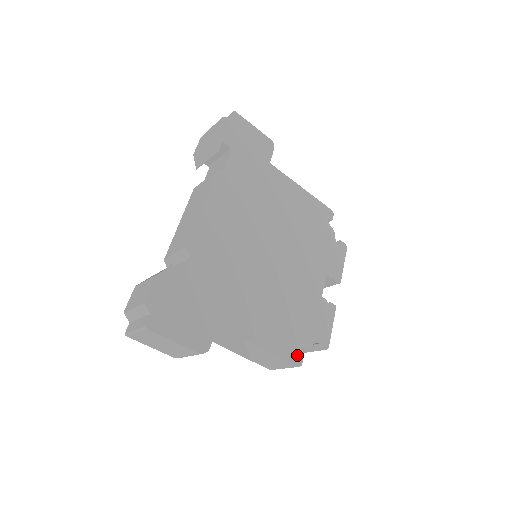
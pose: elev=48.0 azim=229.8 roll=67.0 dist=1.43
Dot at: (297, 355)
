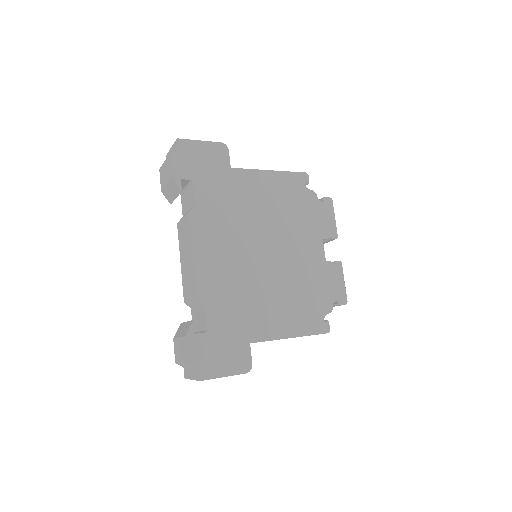
Dot at: (323, 325)
